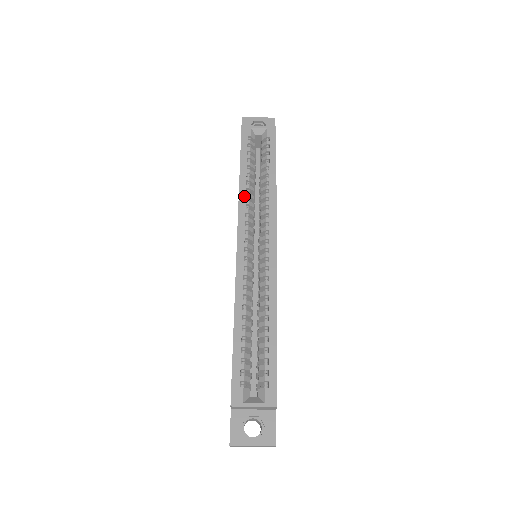
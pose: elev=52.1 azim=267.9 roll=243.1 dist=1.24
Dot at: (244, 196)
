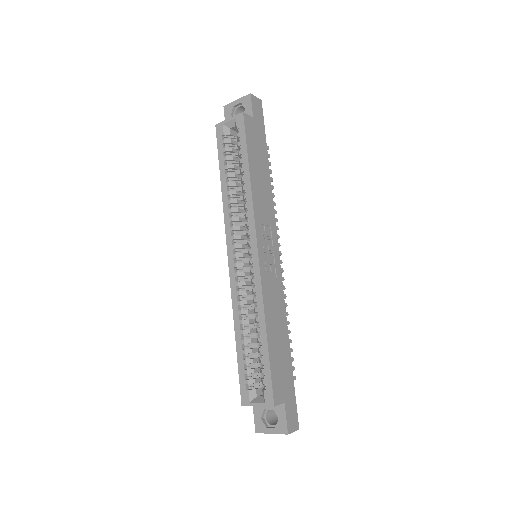
Dot at: (227, 205)
